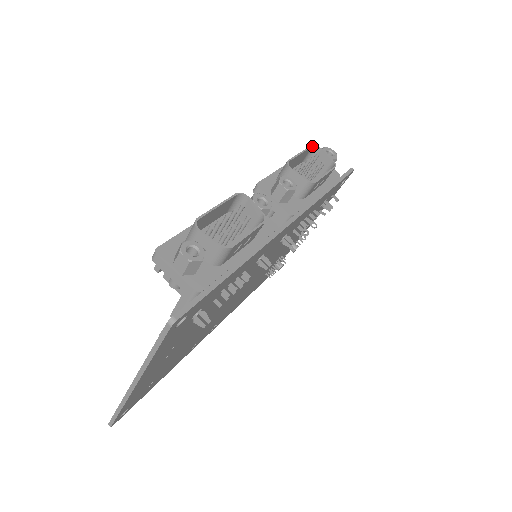
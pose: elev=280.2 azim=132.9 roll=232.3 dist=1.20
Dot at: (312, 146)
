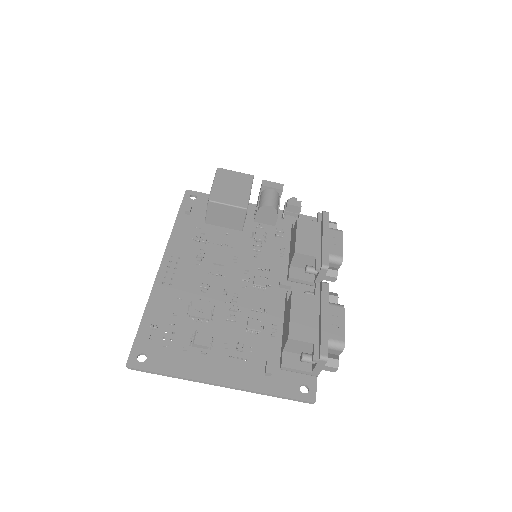
Dot at: (342, 232)
